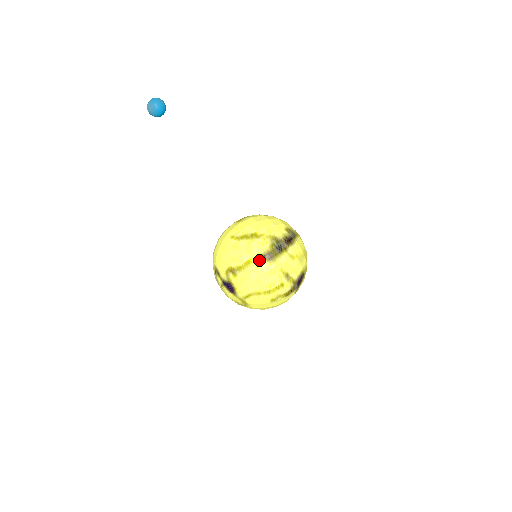
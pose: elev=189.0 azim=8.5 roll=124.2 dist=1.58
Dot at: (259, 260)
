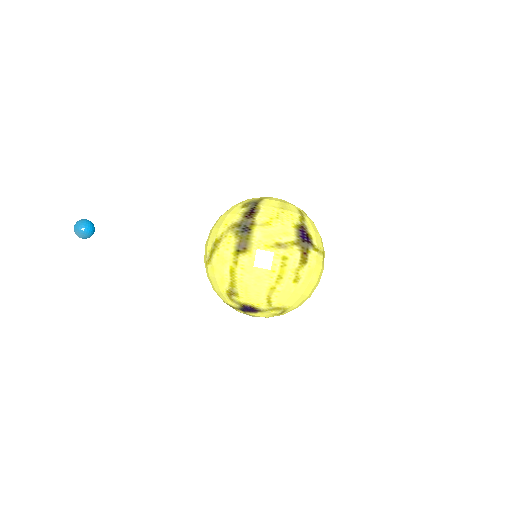
Dot at: (237, 260)
